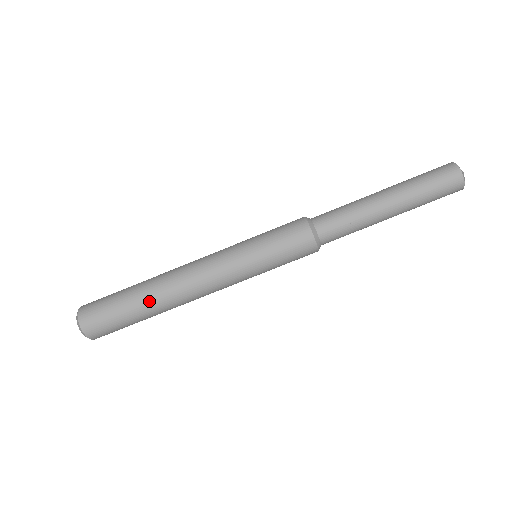
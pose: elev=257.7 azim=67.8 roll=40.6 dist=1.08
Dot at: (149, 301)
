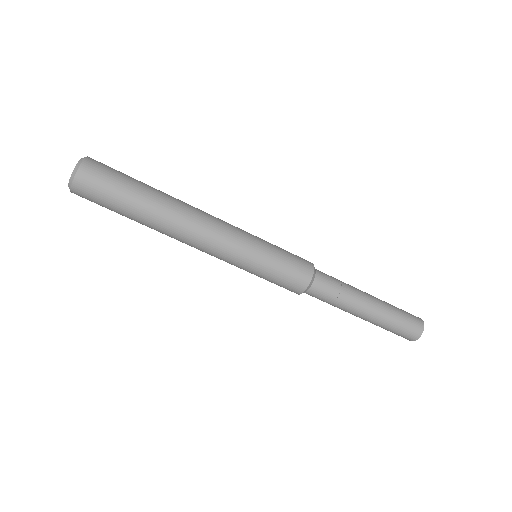
Dot at: (154, 209)
